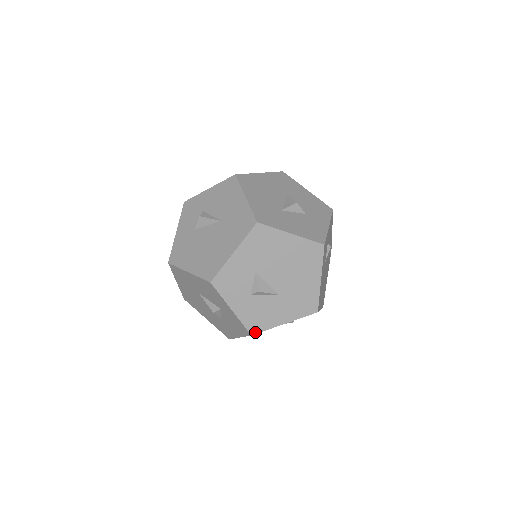
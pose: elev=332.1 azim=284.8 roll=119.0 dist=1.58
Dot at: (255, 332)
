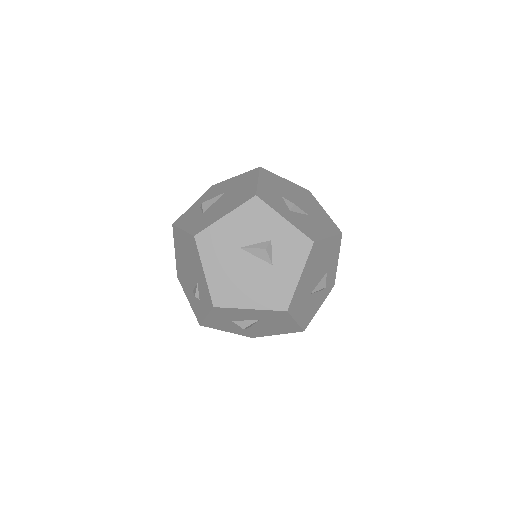
Dot at: (314, 240)
